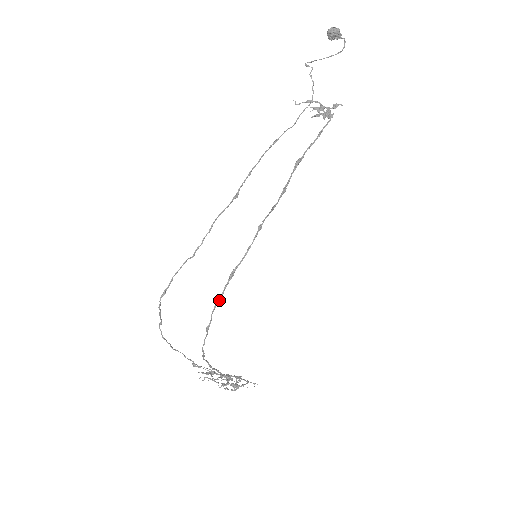
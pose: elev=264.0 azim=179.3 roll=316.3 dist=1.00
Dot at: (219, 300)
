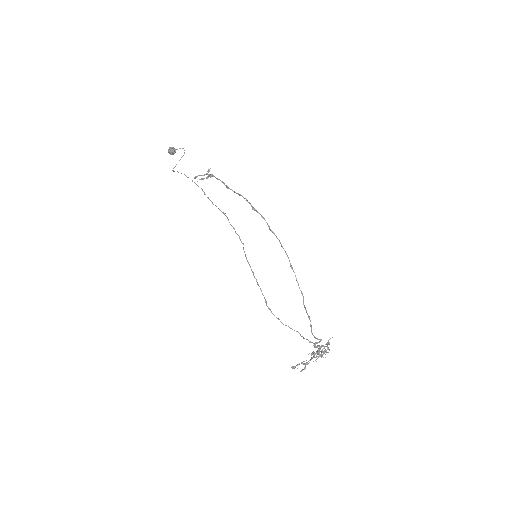
Dot at: (281, 244)
